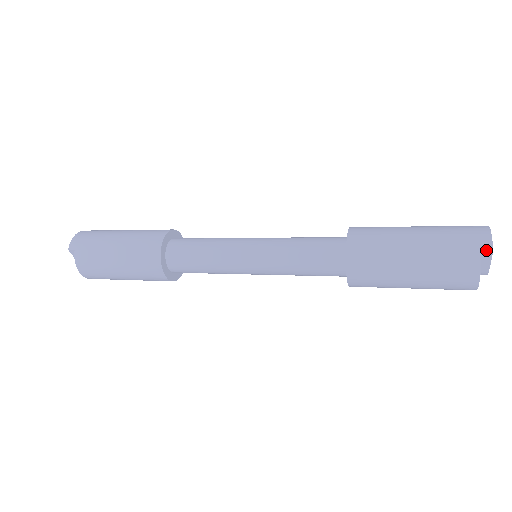
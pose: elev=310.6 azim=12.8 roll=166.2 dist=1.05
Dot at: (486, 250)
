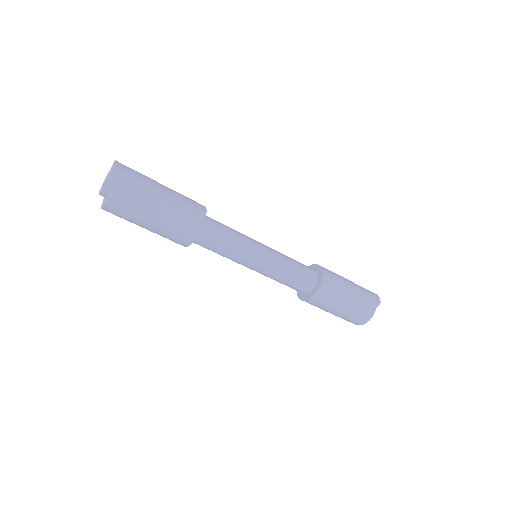
Dot at: (378, 301)
